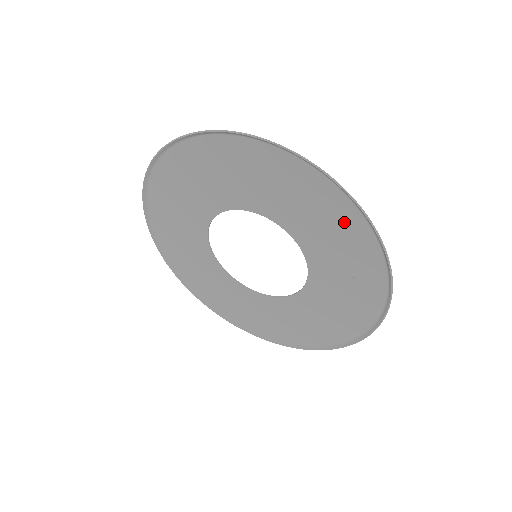
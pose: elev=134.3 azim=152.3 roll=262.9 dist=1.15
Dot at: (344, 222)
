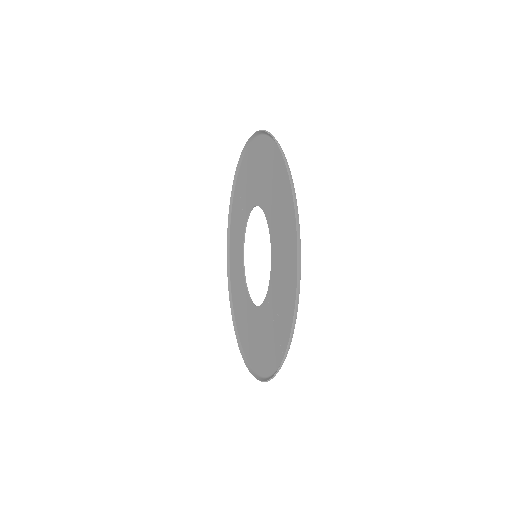
Dot at: (291, 275)
